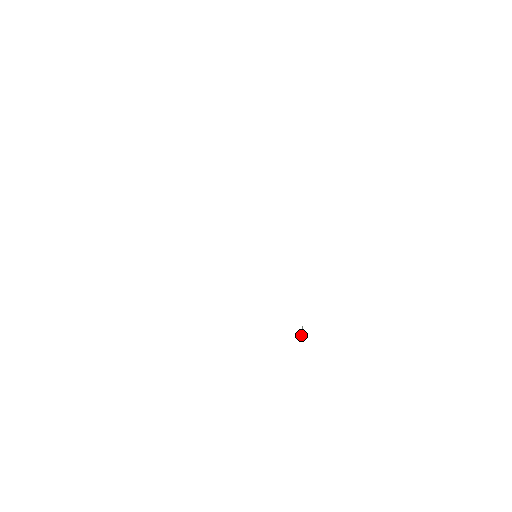
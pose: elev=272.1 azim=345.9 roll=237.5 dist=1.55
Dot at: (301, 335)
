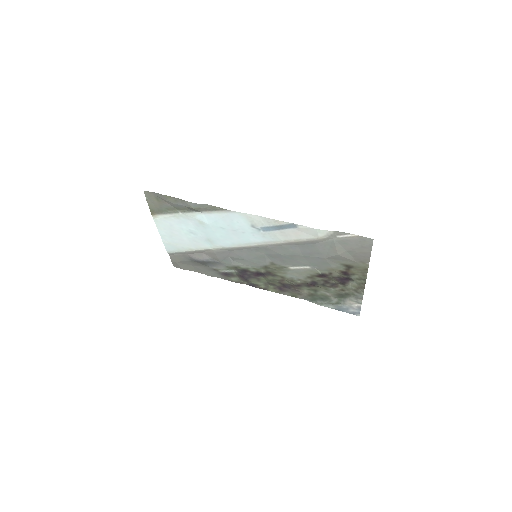
Dot at: (335, 298)
